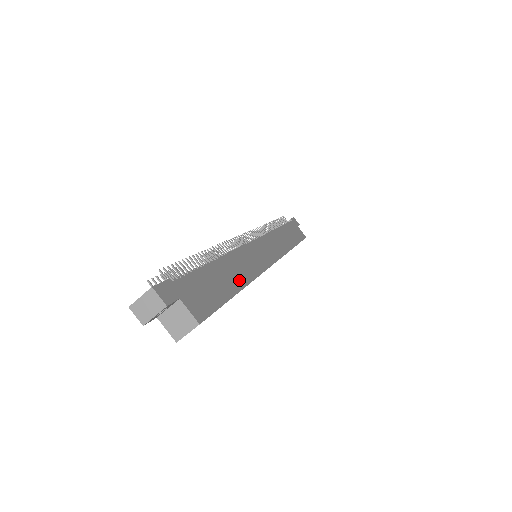
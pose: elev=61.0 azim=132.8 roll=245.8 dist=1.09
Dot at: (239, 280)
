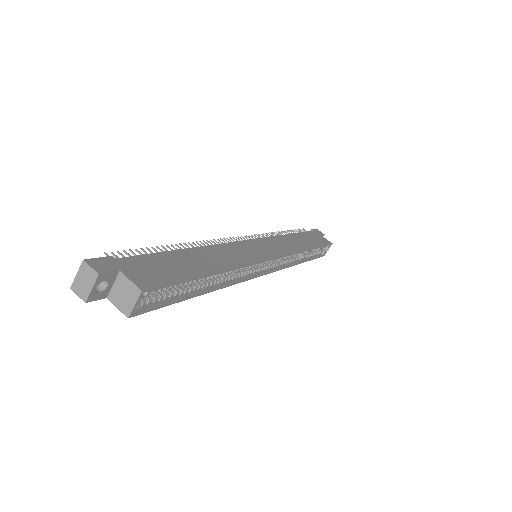
Dot at: (215, 265)
